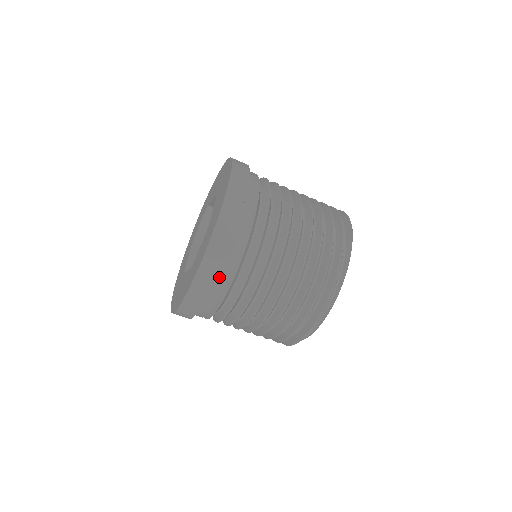
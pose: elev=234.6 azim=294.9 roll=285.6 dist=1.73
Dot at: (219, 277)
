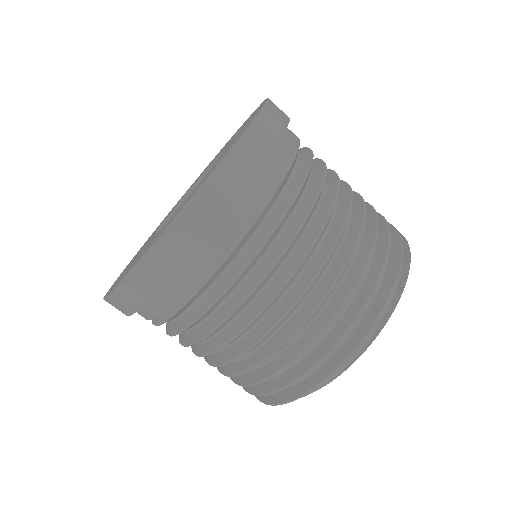
Dot at: (241, 199)
